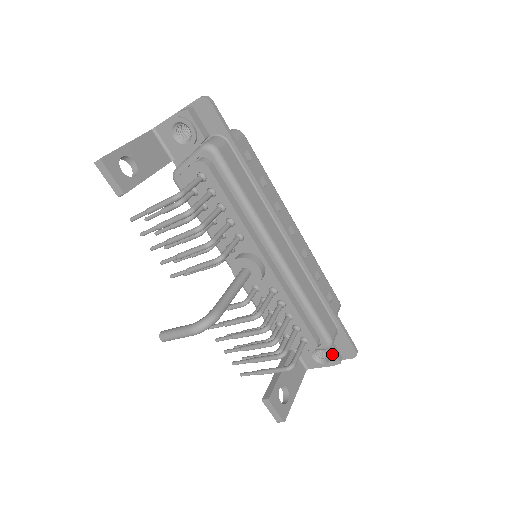
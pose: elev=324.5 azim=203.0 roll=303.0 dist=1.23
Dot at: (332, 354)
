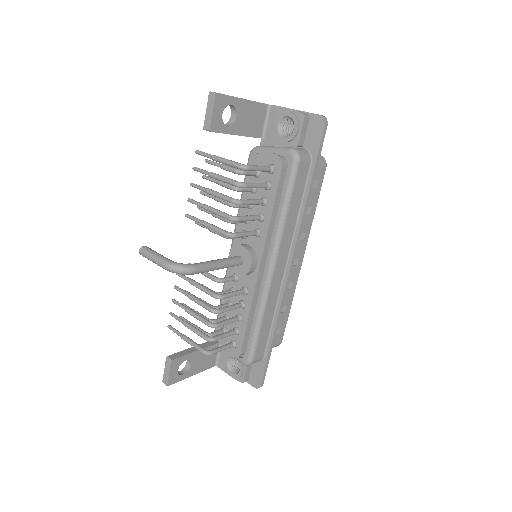
Dot at: (243, 371)
